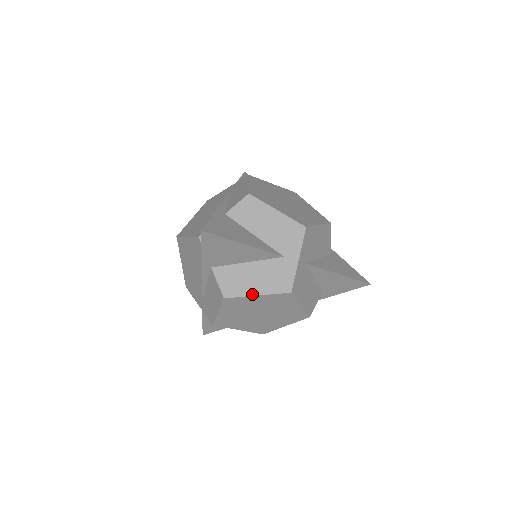
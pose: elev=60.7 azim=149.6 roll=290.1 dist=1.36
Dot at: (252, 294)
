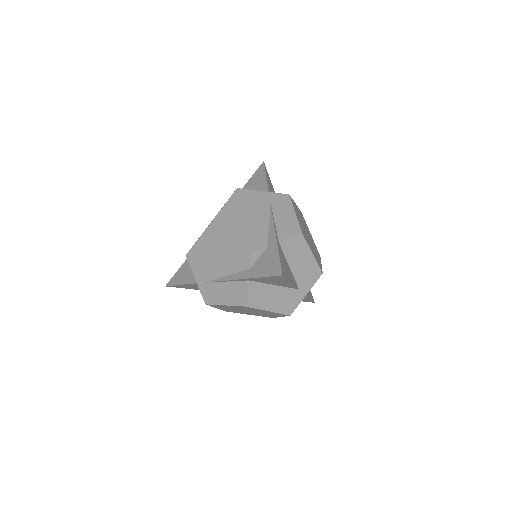
Dot at: (266, 309)
